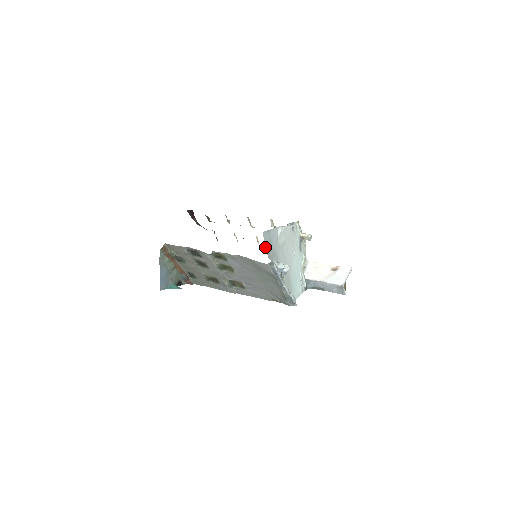
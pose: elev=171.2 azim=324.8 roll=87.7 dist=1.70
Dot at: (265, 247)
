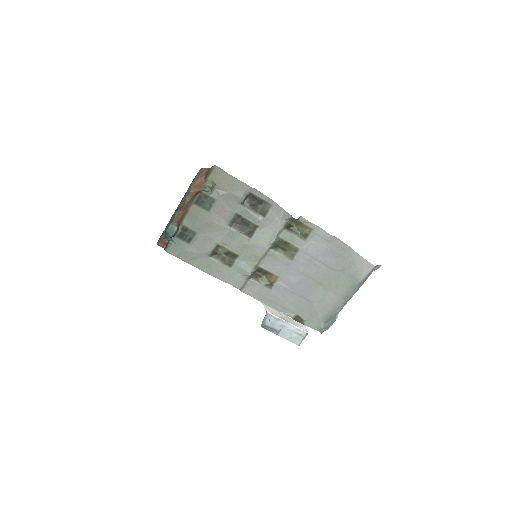
Dot at: occluded
